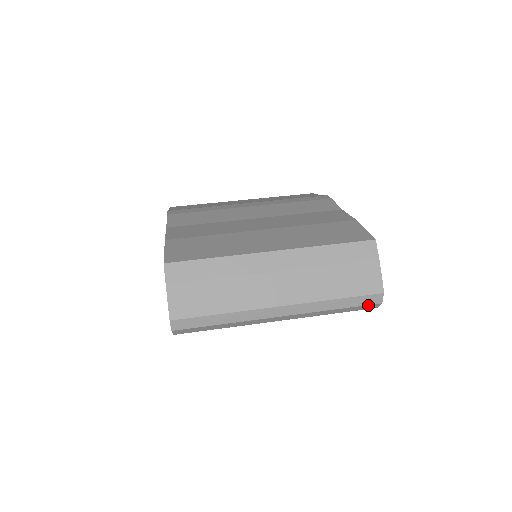
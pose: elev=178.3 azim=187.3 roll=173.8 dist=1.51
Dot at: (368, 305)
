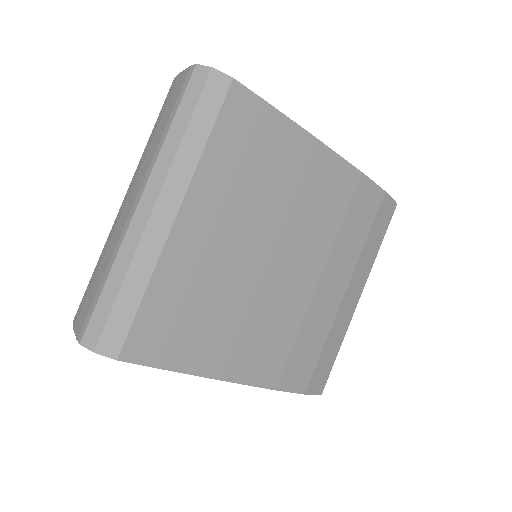
Dot at: (206, 88)
